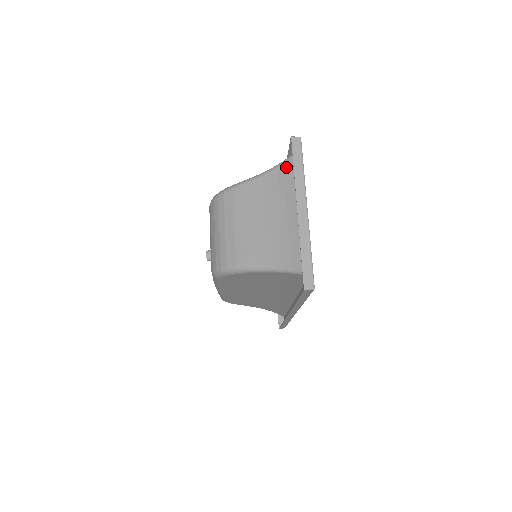
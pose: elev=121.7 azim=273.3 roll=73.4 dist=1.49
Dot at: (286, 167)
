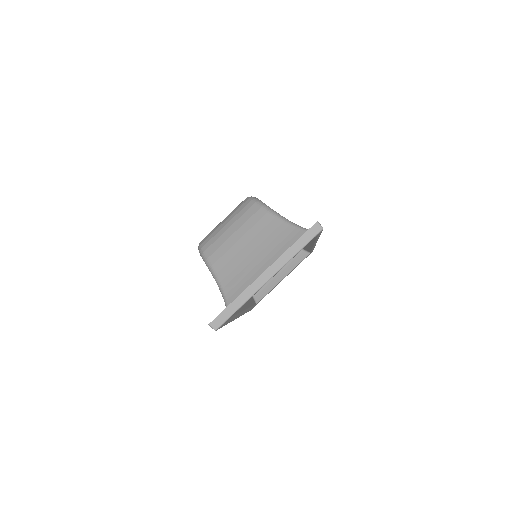
Dot at: (299, 235)
